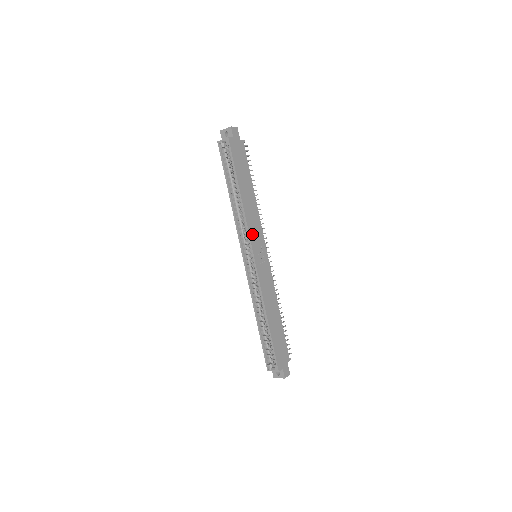
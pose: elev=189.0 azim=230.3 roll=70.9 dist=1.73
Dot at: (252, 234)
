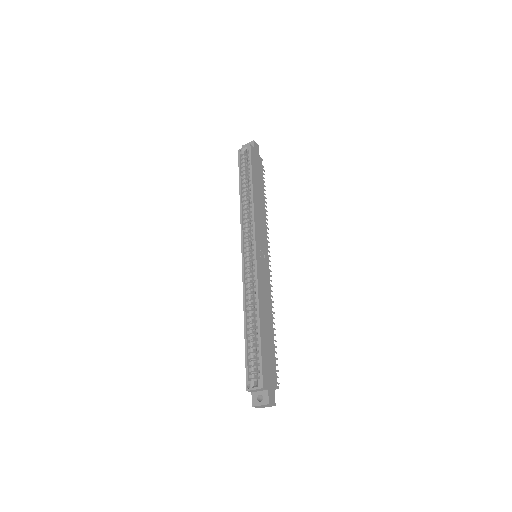
Dot at: (257, 228)
